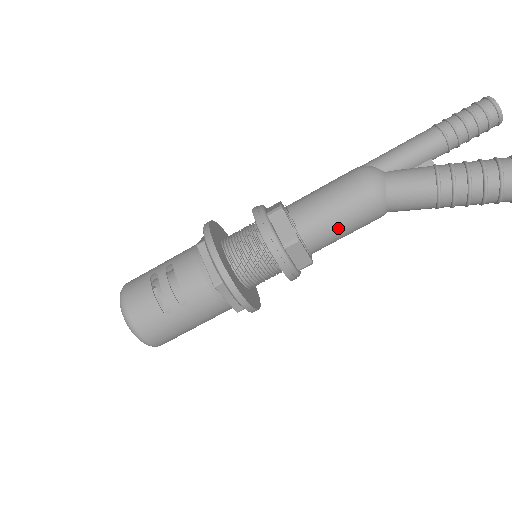
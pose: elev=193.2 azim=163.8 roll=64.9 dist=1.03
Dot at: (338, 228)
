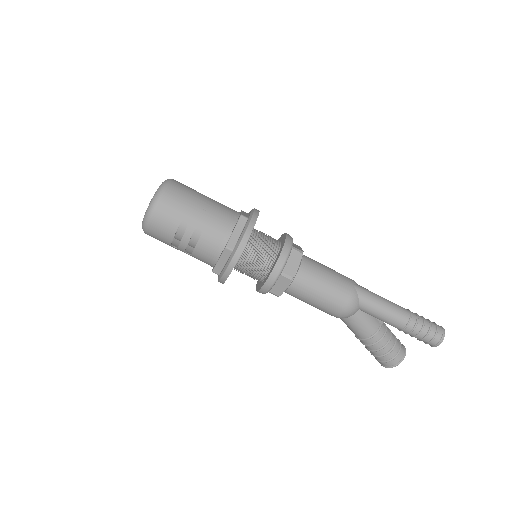
Dot at: (305, 302)
